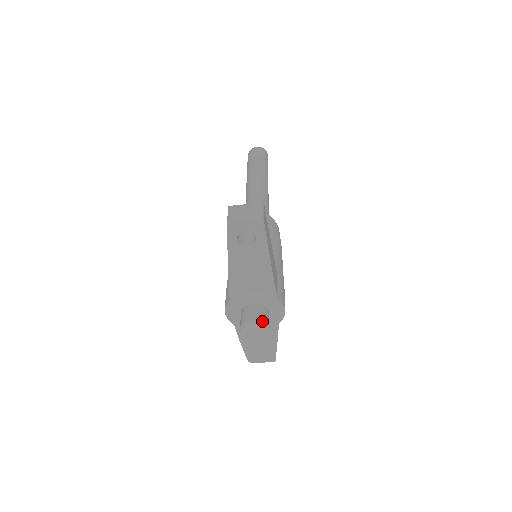
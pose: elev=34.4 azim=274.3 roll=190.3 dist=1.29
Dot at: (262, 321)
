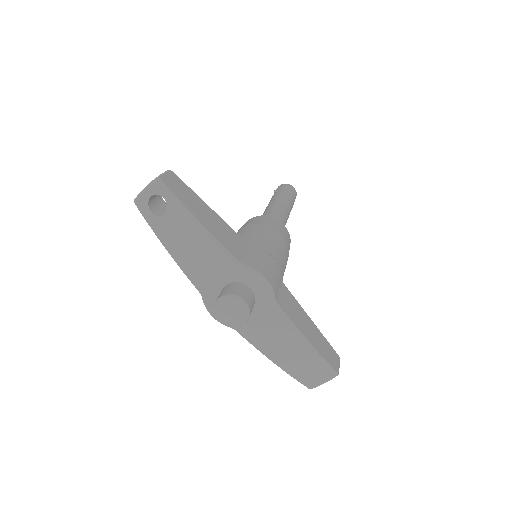
Dot at: (229, 295)
